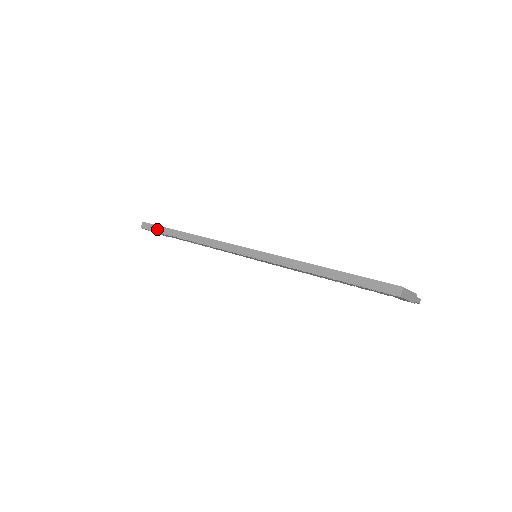
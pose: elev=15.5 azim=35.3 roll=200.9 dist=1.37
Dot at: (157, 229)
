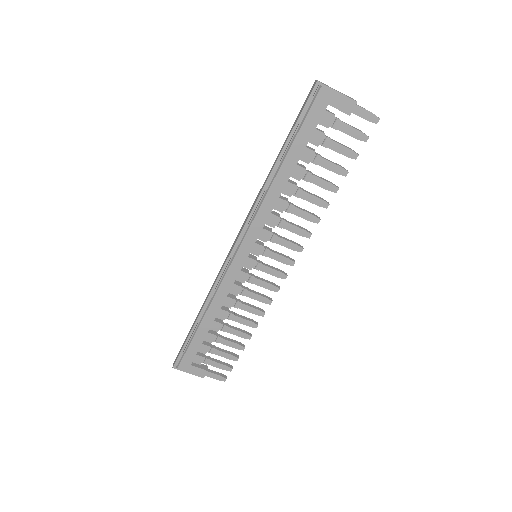
Dot at: (182, 346)
